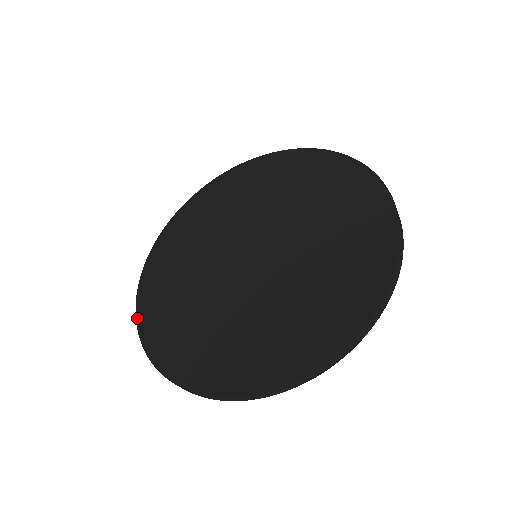
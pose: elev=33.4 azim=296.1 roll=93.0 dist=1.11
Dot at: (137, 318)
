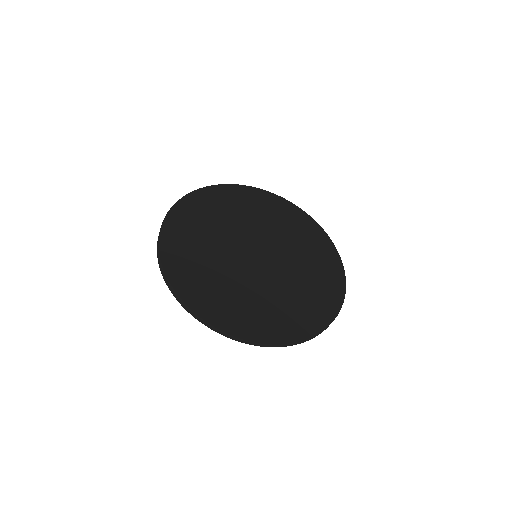
Dot at: (163, 263)
